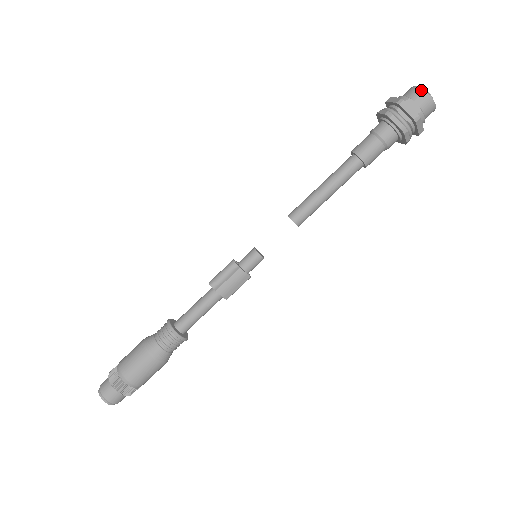
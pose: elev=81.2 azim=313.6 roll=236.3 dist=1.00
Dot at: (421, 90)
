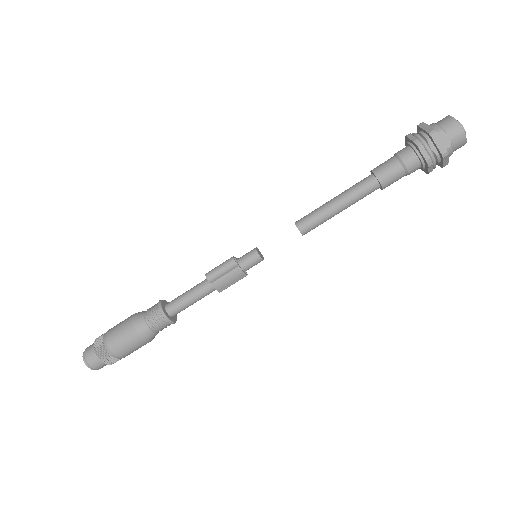
Dot at: (456, 124)
